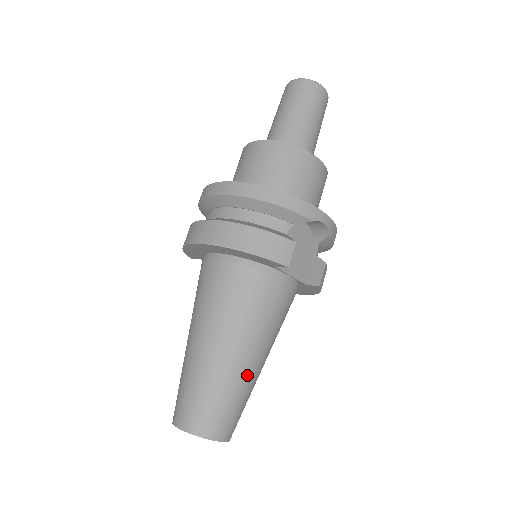
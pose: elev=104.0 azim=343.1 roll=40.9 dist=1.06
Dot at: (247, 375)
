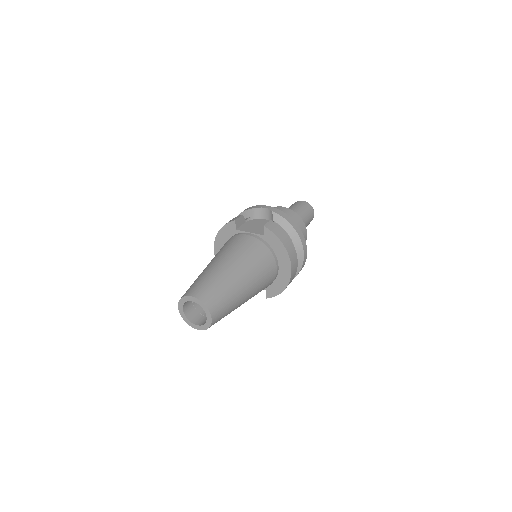
Dot at: (216, 269)
